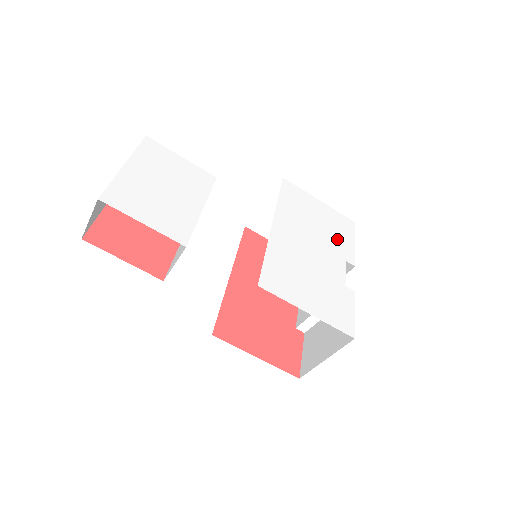
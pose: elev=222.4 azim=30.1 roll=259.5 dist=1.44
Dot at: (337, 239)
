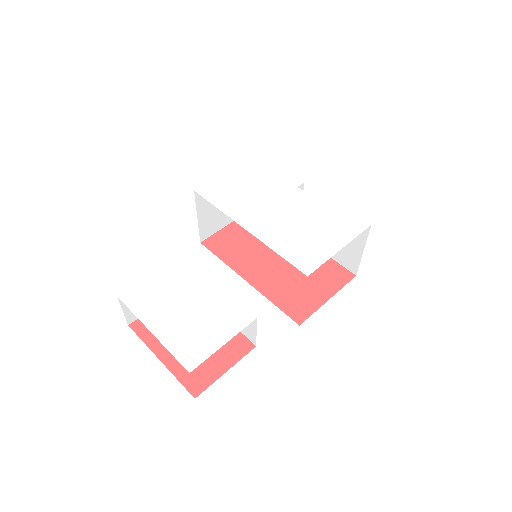
Dot at: (273, 181)
